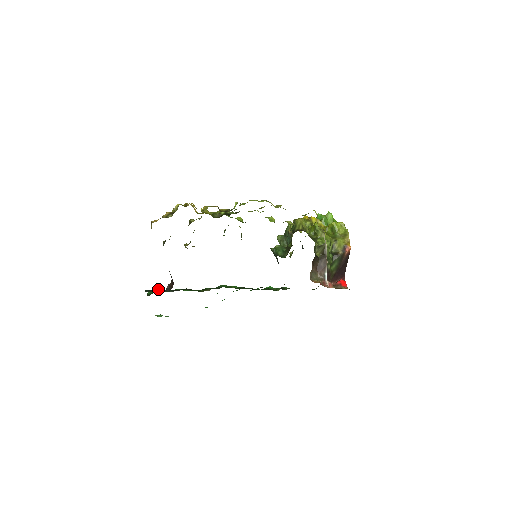
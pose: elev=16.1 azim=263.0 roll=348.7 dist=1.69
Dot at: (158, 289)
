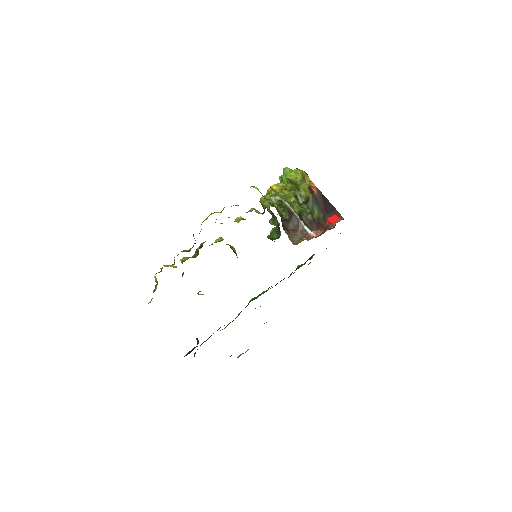
Dot at: (193, 348)
